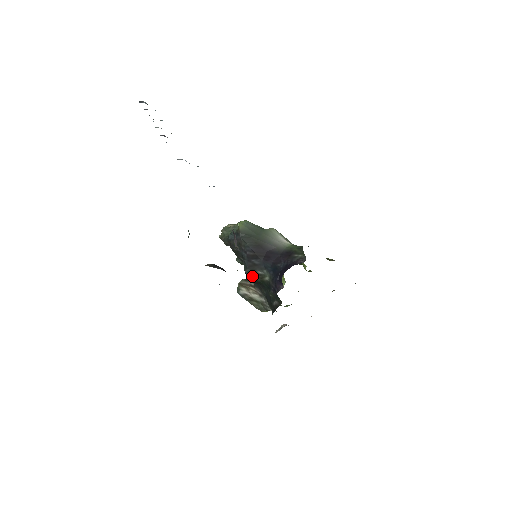
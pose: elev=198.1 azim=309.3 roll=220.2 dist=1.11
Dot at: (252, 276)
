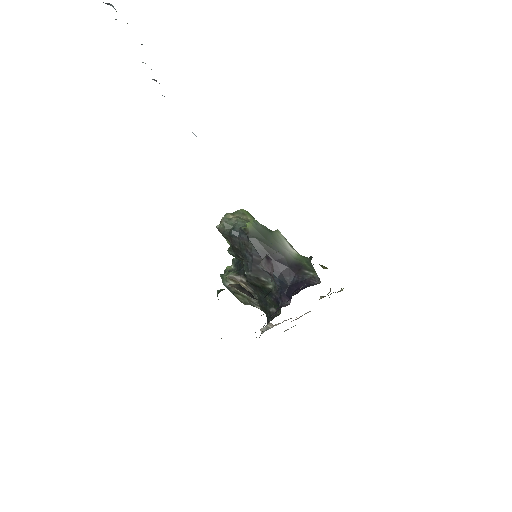
Dot at: (253, 280)
